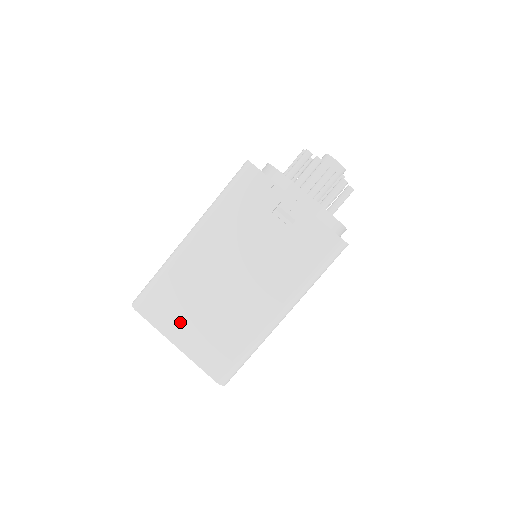
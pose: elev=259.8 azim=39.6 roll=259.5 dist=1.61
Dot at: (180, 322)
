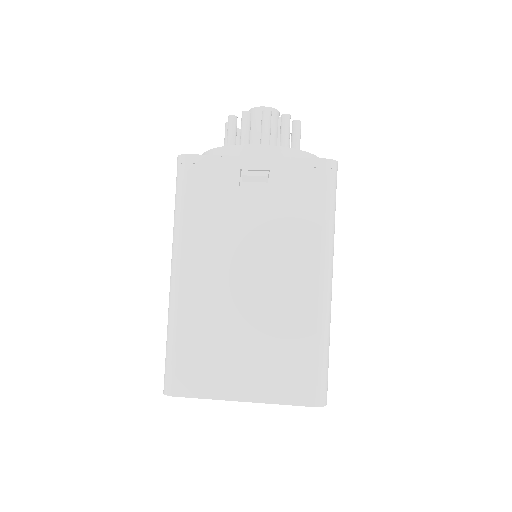
Dot at: (229, 371)
